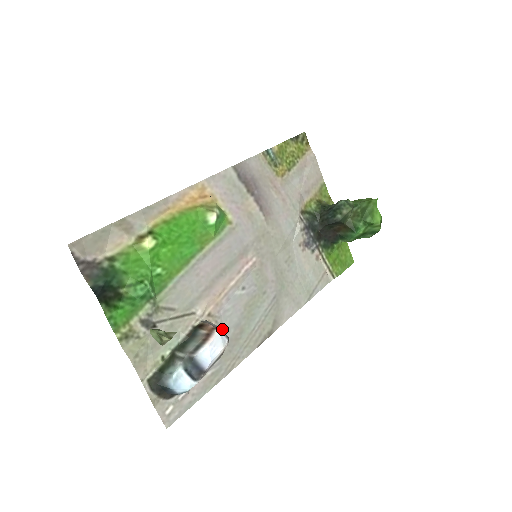
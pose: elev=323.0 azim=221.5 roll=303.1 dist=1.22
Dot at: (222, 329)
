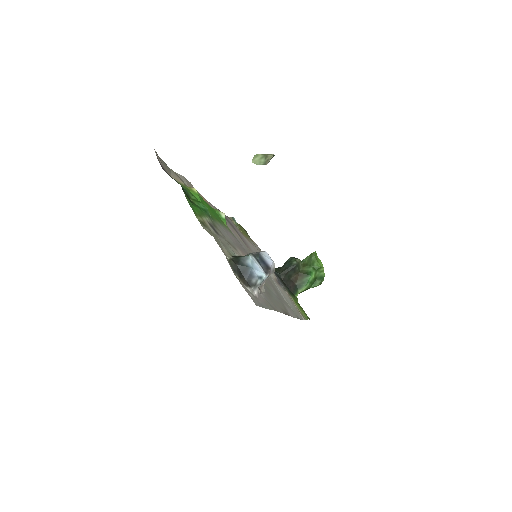
Dot at: occluded
